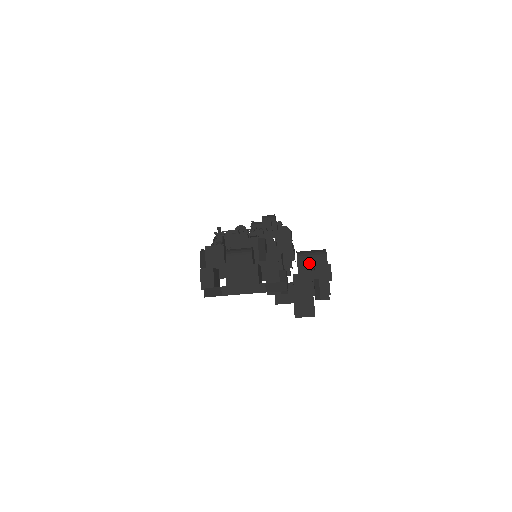
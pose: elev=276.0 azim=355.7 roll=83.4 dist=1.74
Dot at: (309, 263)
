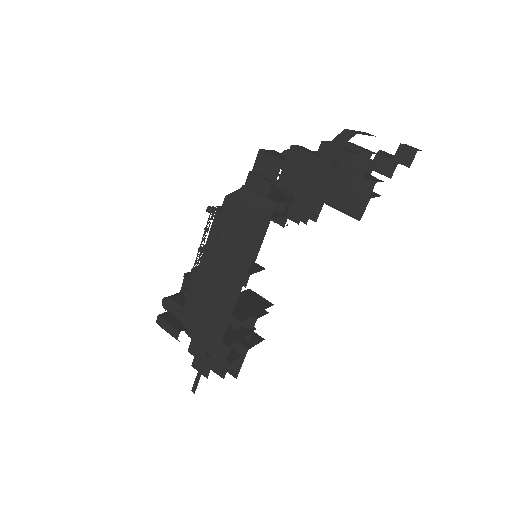
Dot at: occluded
